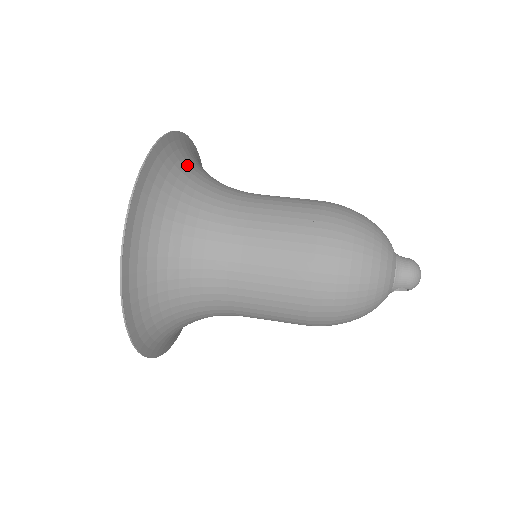
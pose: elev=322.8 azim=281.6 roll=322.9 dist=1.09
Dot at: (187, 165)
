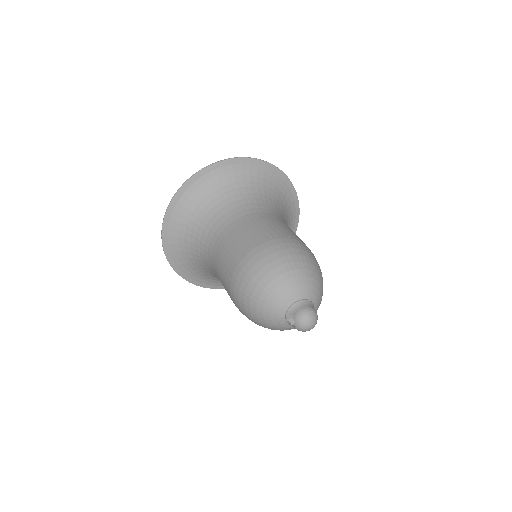
Dot at: (277, 192)
